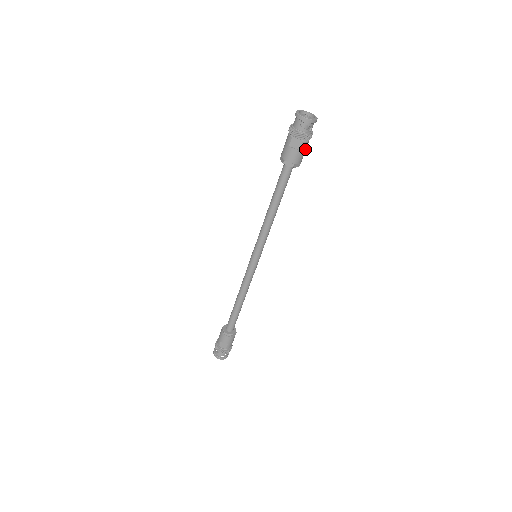
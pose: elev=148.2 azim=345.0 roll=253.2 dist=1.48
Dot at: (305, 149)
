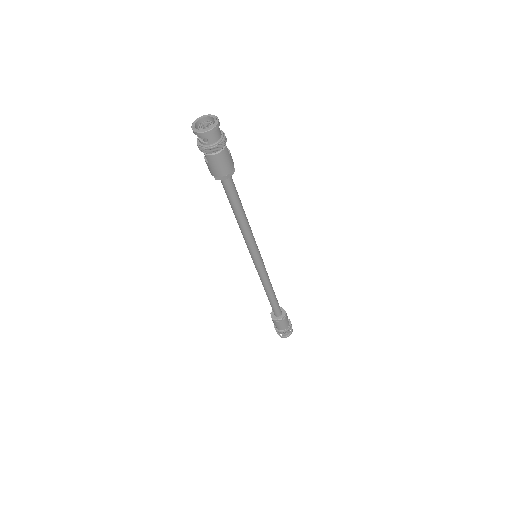
Dot at: (217, 162)
